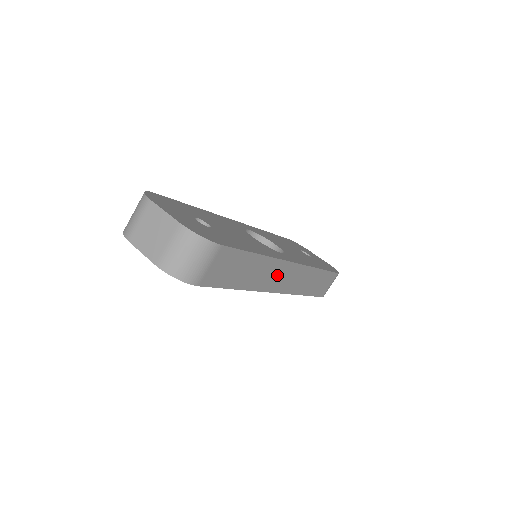
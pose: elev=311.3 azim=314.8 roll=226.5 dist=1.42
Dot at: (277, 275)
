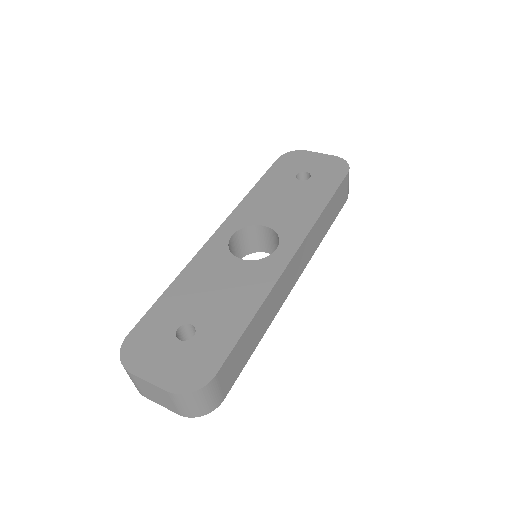
Dot at: (285, 282)
